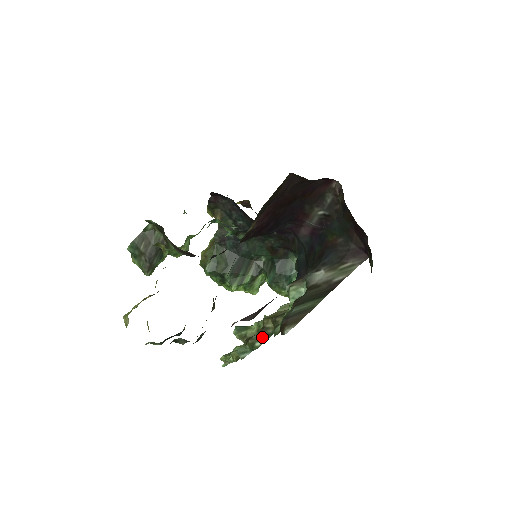
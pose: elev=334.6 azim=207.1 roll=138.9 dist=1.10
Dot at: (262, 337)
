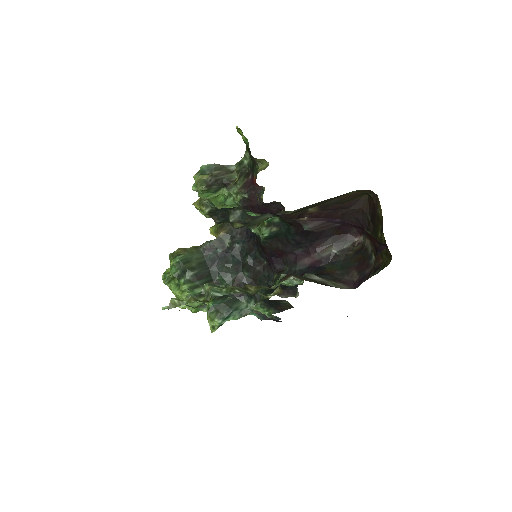
Dot at: (242, 291)
